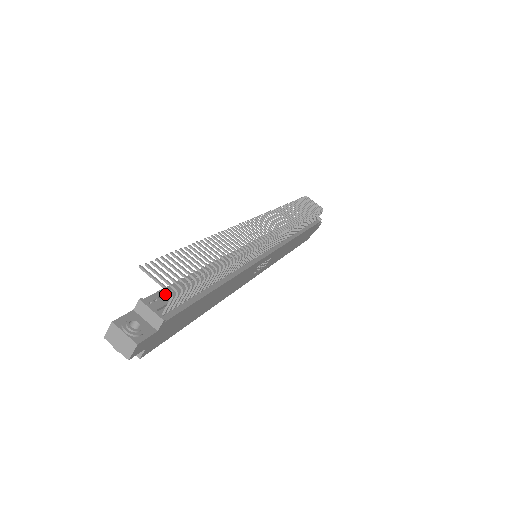
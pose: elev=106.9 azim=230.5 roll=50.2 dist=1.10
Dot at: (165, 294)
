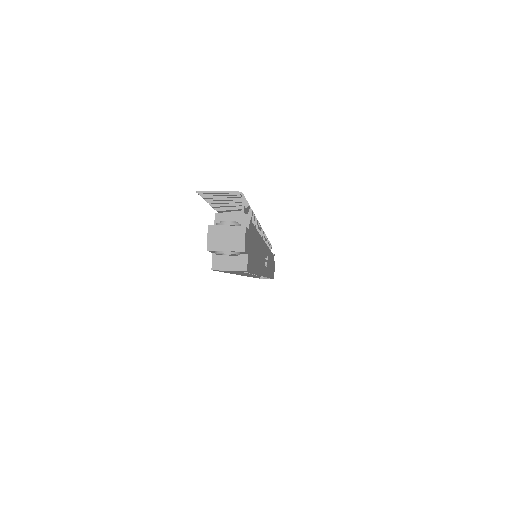
Dot at: occluded
